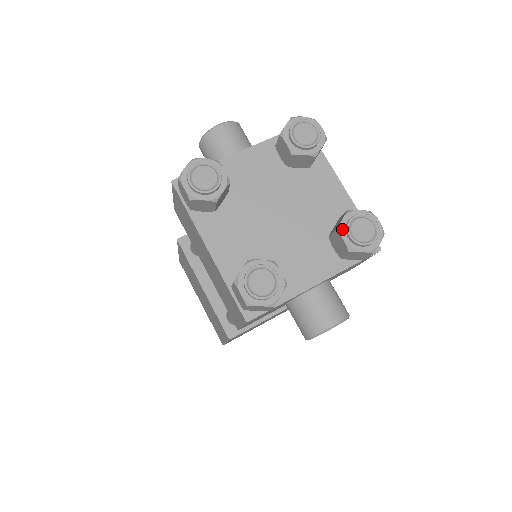
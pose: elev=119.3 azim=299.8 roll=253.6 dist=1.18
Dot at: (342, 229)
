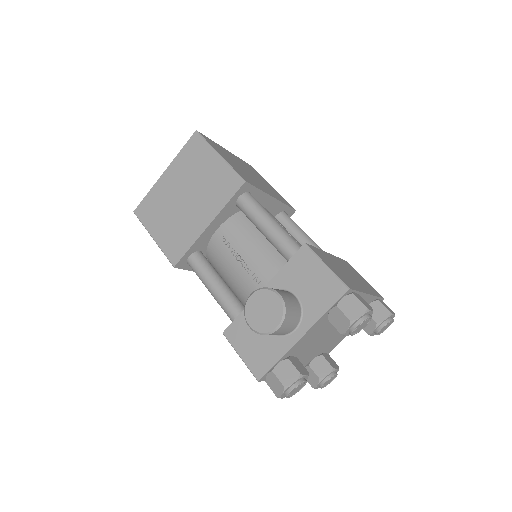
Dot at: (373, 334)
